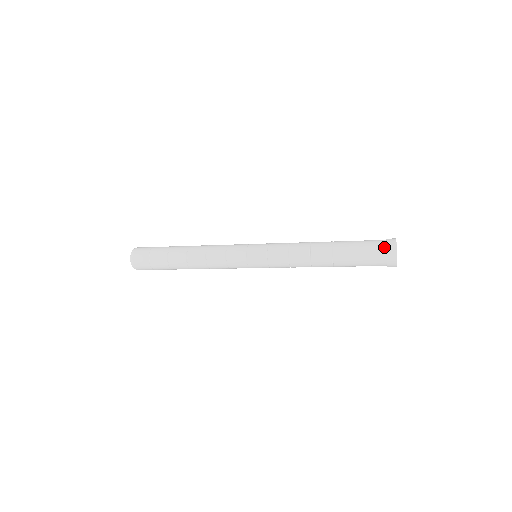
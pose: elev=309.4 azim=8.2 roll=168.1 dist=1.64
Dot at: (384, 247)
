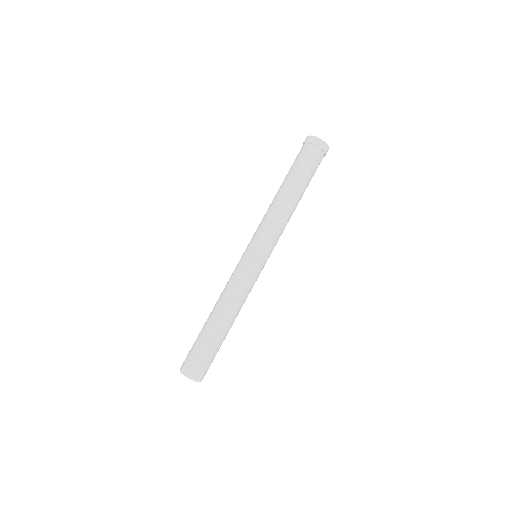
Dot at: (304, 145)
